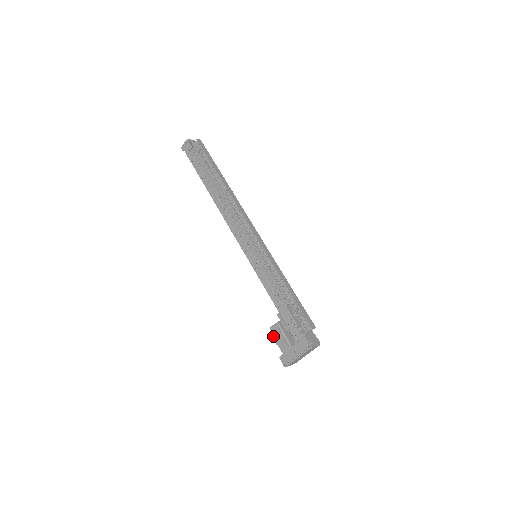
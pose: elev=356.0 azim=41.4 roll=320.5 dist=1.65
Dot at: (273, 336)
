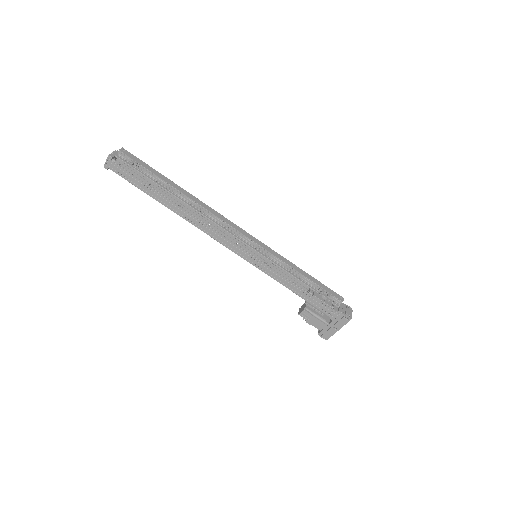
Dot at: (305, 320)
